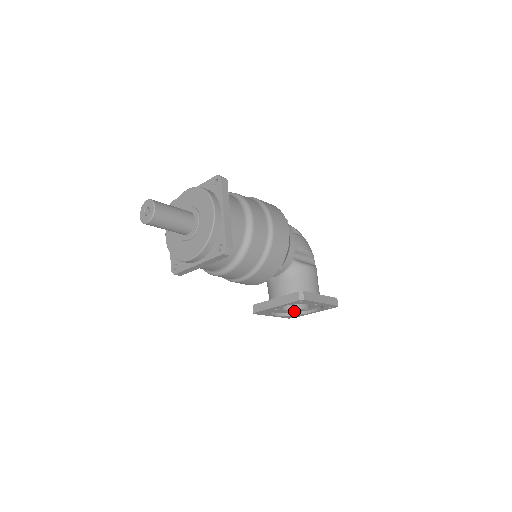
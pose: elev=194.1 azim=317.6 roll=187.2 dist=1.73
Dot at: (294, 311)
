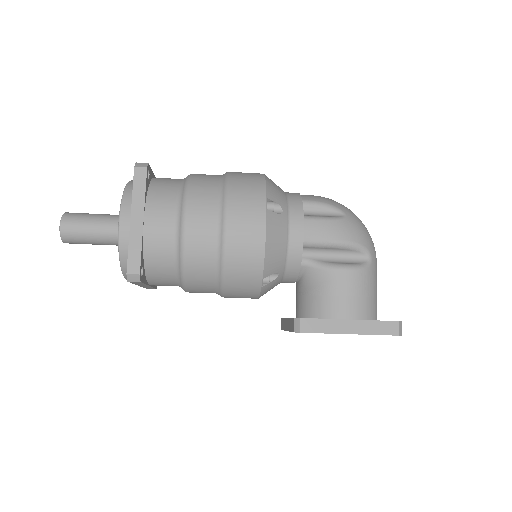
Dot at: occluded
